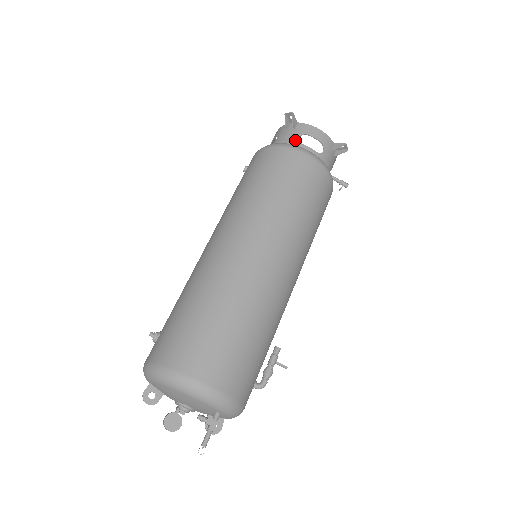
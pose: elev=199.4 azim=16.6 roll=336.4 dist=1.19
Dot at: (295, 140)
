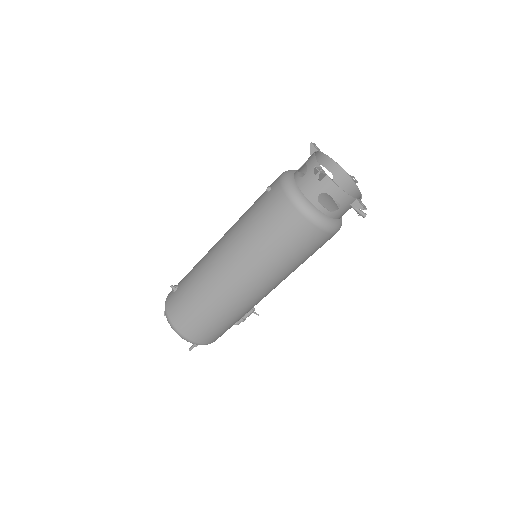
Dot at: (314, 195)
